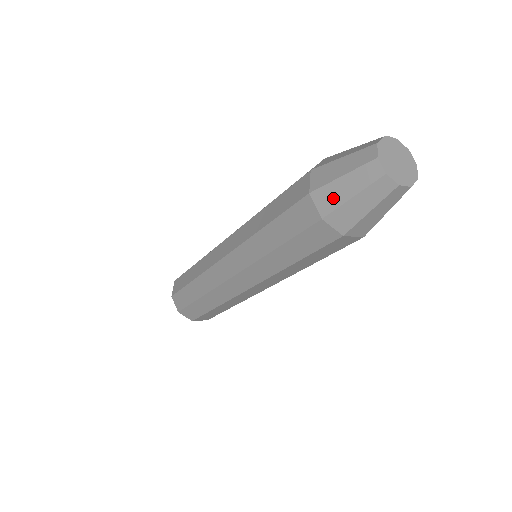
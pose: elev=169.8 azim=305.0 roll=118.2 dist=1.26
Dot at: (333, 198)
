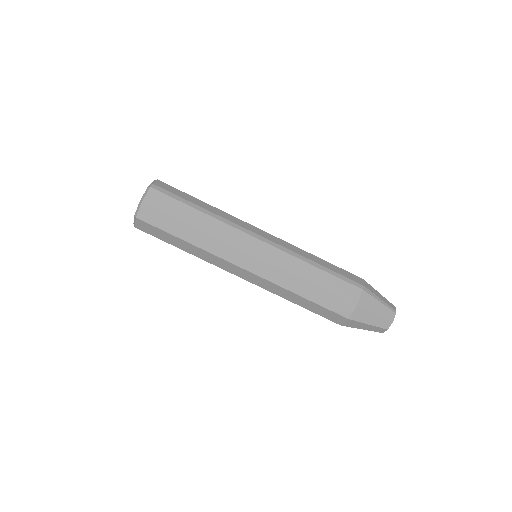
Dot at: (355, 326)
